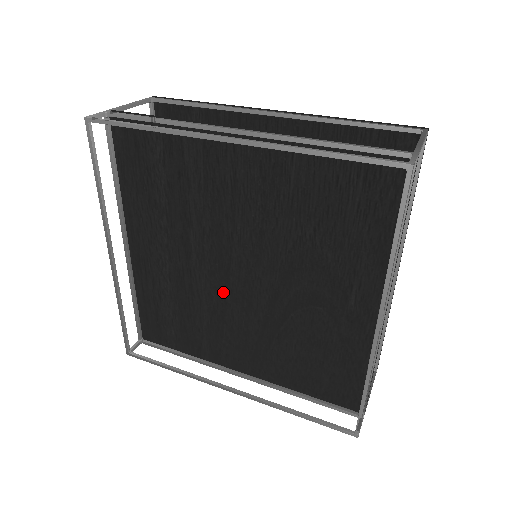
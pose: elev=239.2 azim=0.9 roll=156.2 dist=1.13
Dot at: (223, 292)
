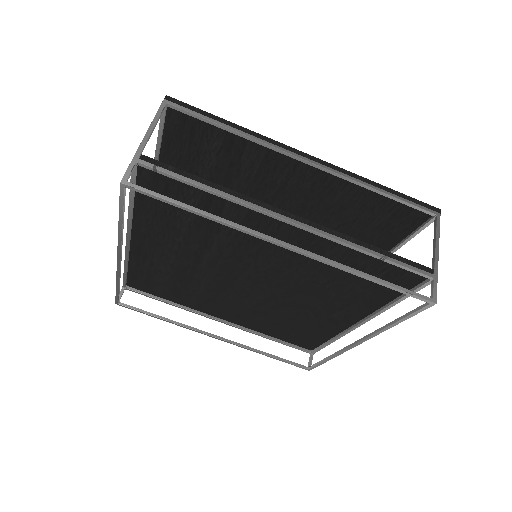
Dot at: (224, 285)
